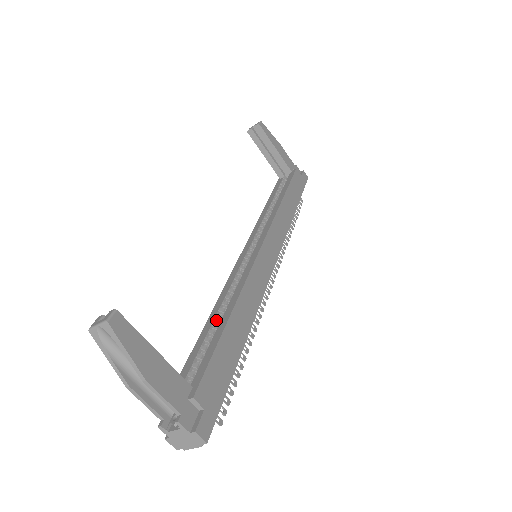
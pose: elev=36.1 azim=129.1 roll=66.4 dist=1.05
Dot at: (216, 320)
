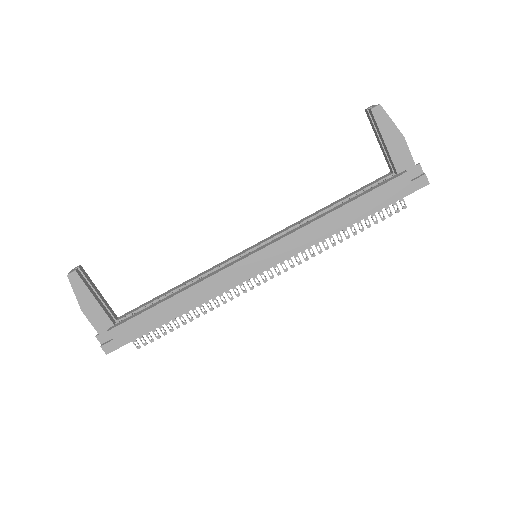
Dot at: (175, 291)
